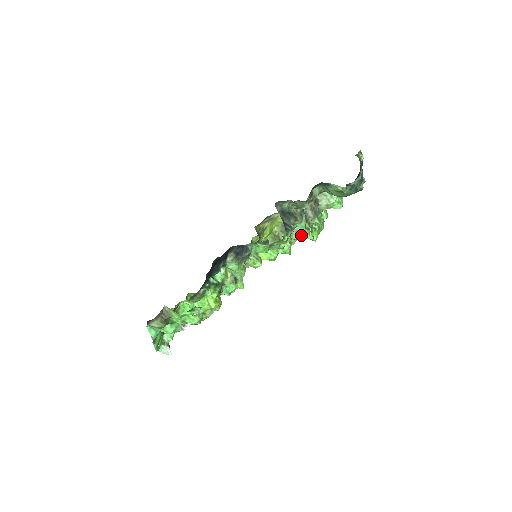
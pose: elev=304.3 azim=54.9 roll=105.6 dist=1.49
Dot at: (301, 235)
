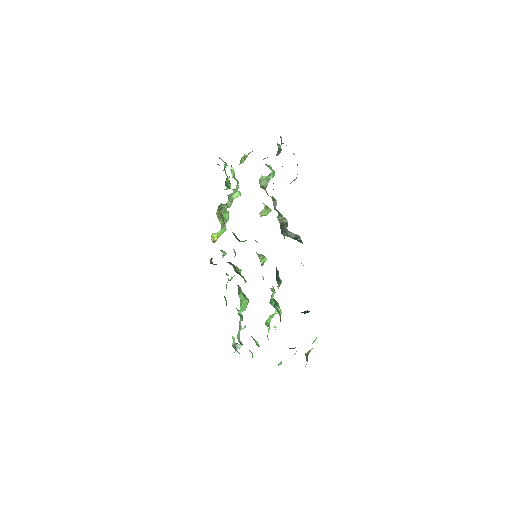
Dot at: occluded
